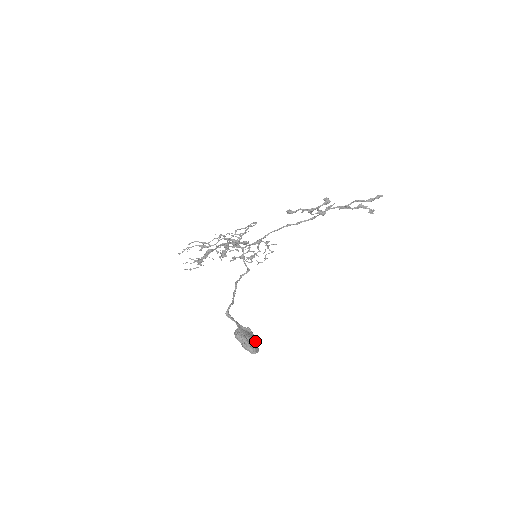
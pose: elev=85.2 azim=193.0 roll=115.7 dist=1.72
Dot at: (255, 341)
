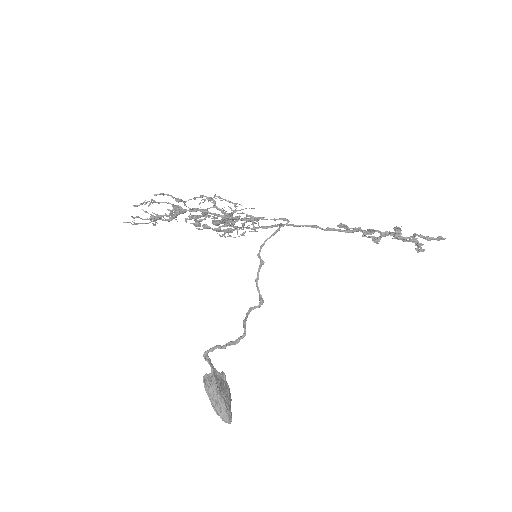
Dot at: (230, 398)
